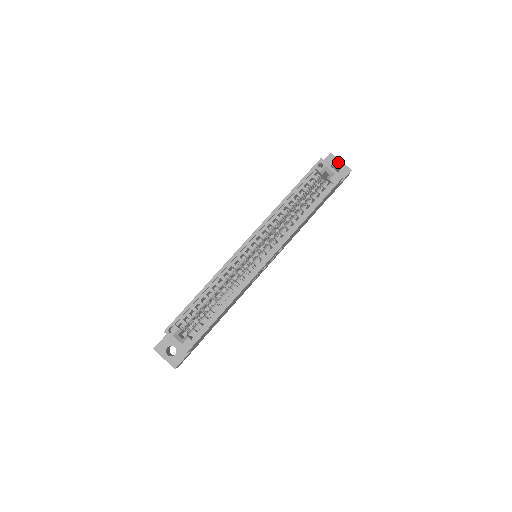
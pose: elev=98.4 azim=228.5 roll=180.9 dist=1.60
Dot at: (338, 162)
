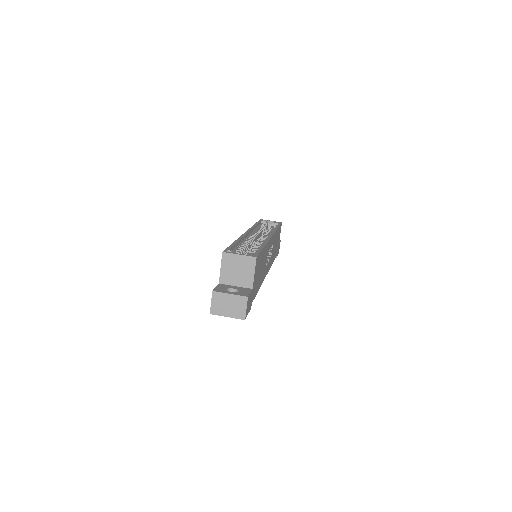
Dot at: occluded
